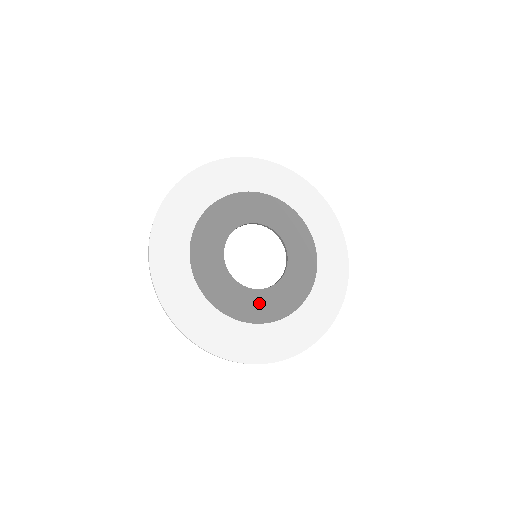
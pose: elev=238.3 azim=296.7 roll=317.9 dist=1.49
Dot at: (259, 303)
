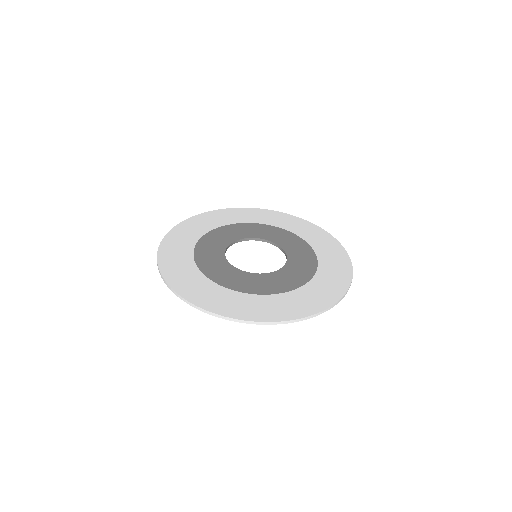
Dot at: (274, 281)
